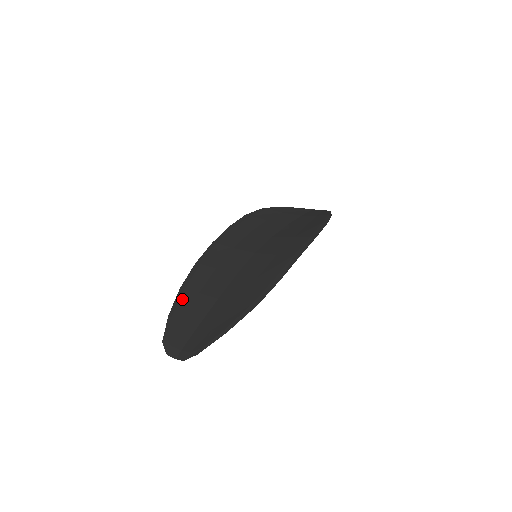
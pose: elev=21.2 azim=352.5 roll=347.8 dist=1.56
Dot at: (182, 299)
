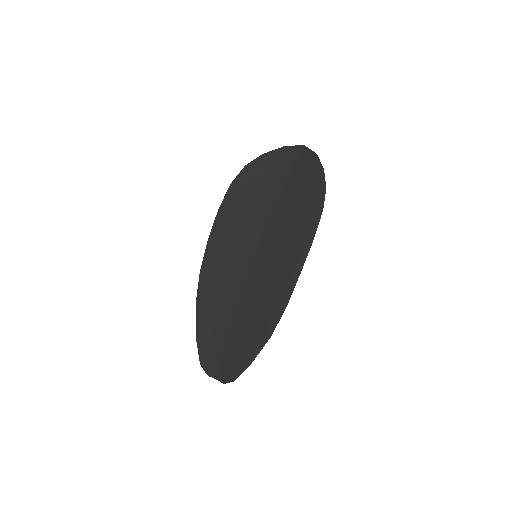
Dot at: (202, 319)
